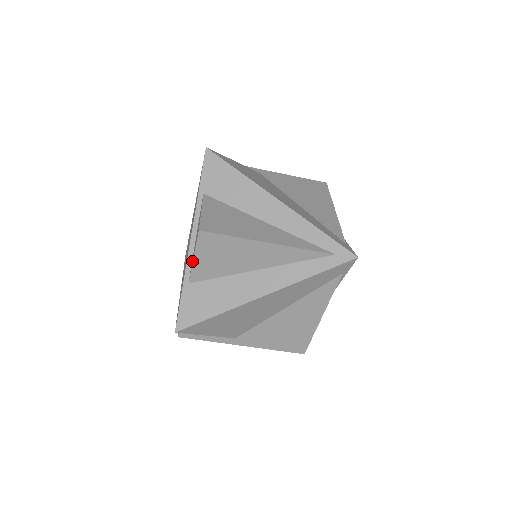
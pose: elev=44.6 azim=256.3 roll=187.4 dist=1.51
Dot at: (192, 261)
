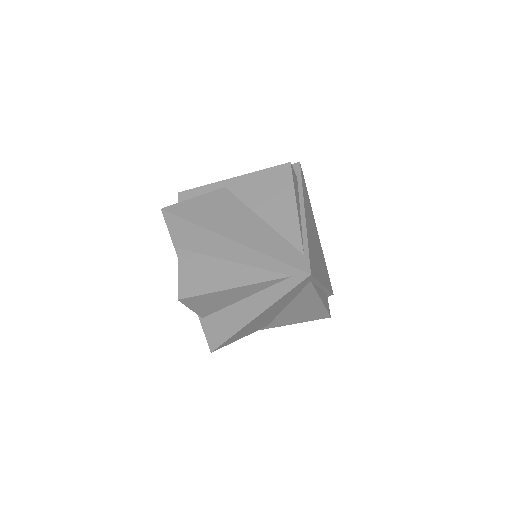
Dot at: occluded
